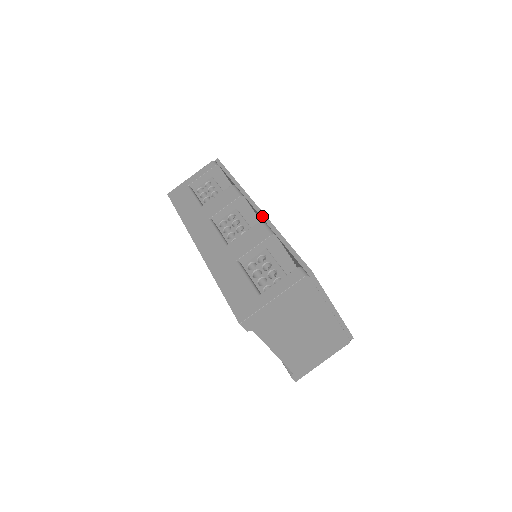
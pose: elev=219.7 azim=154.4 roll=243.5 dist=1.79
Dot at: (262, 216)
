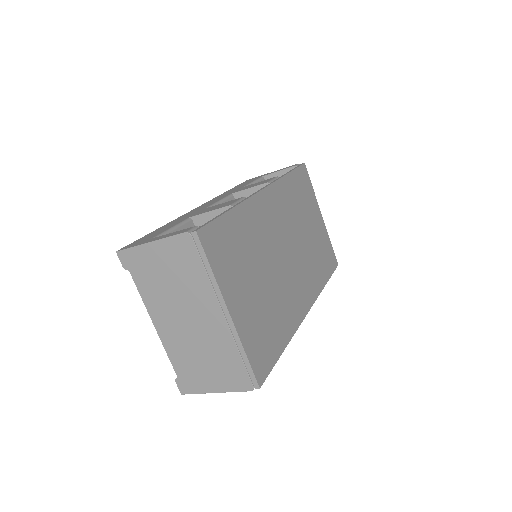
Dot at: (251, 195)
